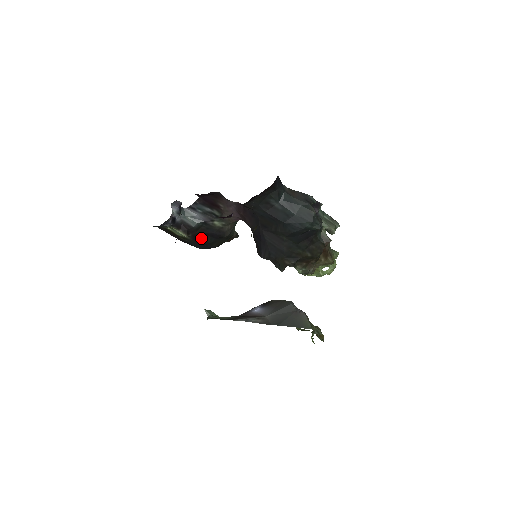
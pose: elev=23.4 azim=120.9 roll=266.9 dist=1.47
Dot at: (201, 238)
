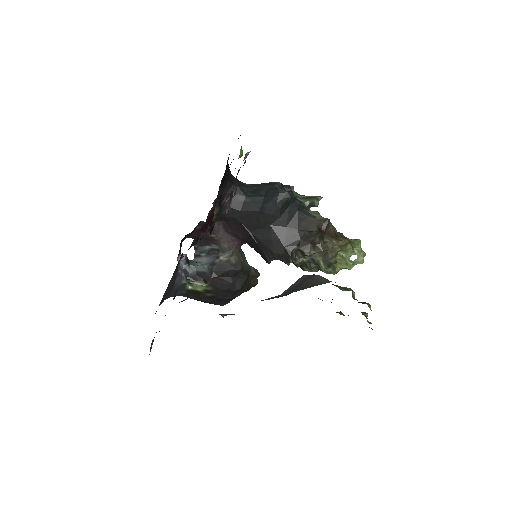
Dot at: (221, 283)
